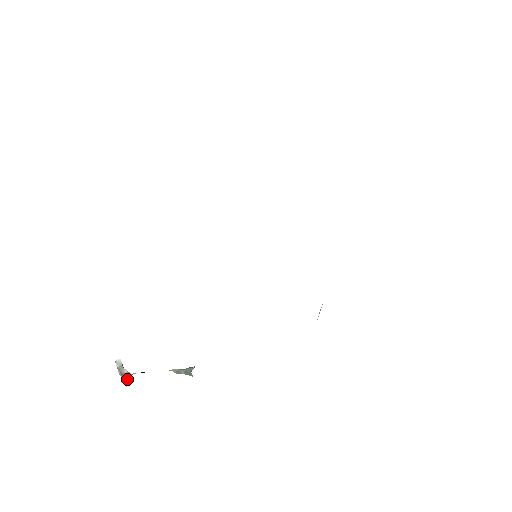
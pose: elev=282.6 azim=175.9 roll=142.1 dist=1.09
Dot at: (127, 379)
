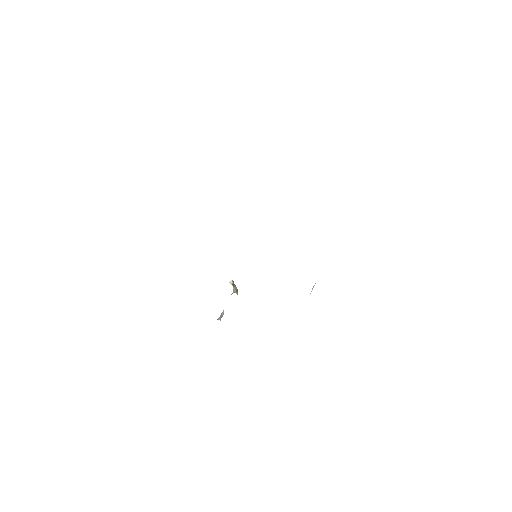
Dot at: (235, 292)
